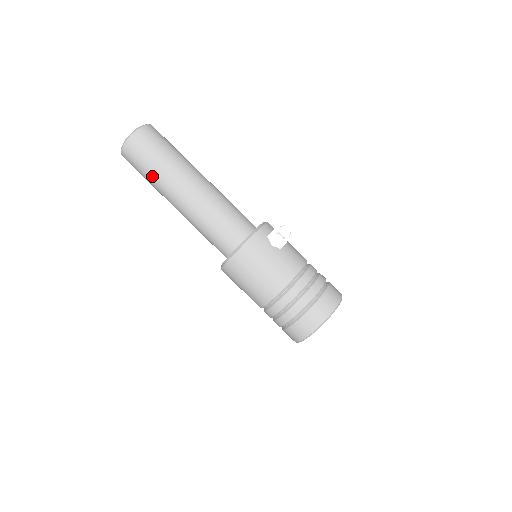
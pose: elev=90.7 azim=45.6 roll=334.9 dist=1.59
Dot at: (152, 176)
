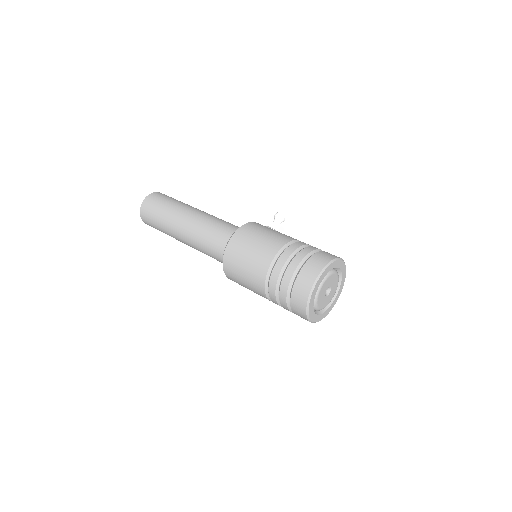
Dot at: (164, 212)
